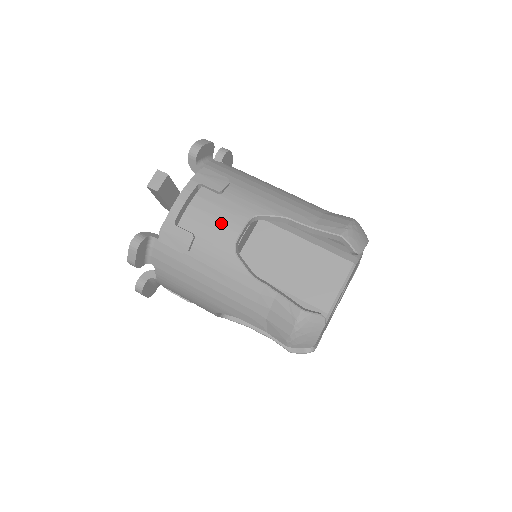
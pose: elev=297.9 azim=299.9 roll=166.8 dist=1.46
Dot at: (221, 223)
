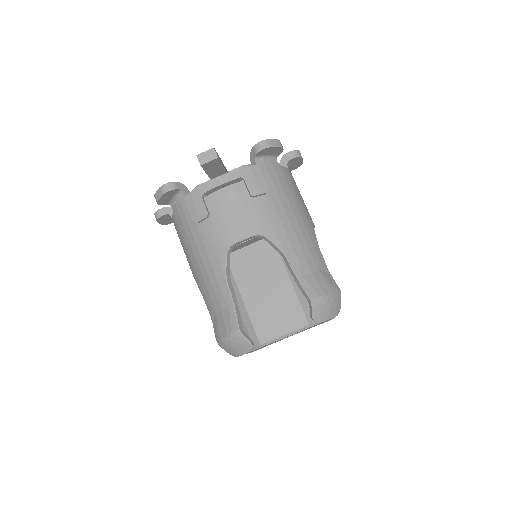
Dot at: (234, 221)
